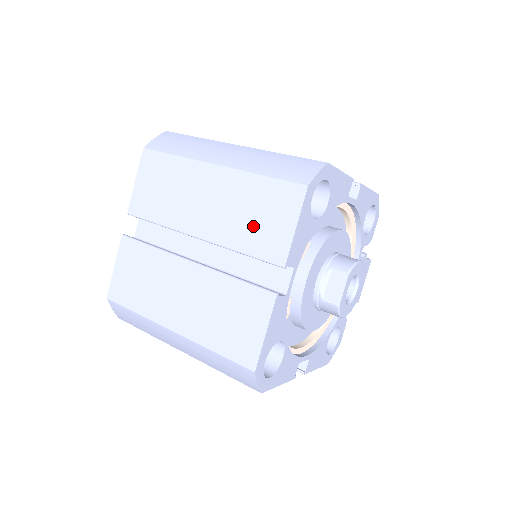
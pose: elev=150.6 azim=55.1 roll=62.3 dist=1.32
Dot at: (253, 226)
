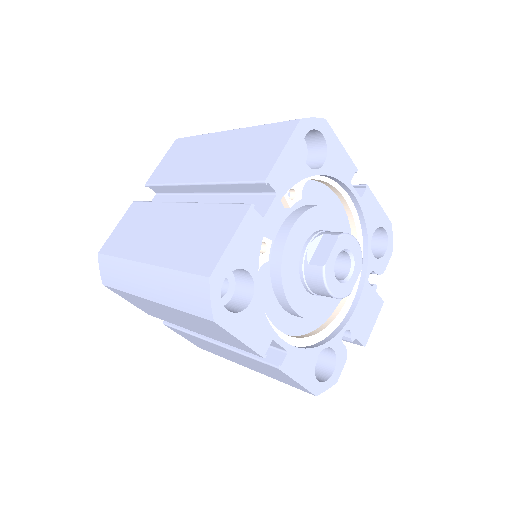
Dot at: (246, 160)
